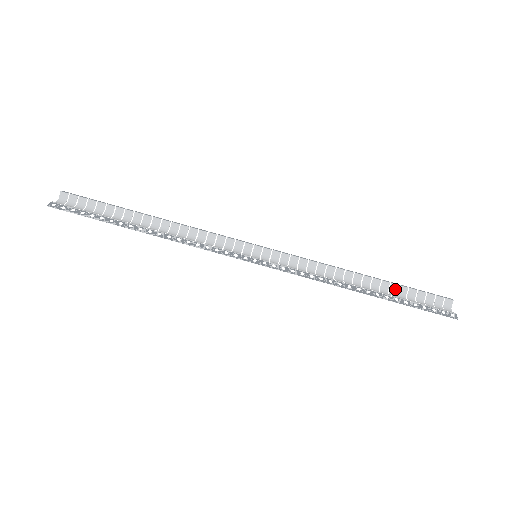
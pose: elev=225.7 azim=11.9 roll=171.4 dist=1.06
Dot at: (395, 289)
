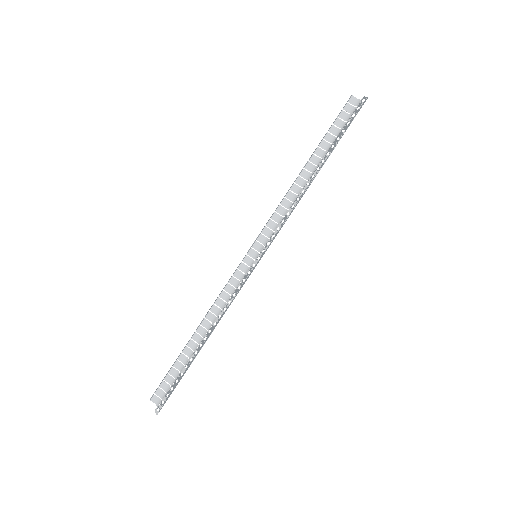
Dot at: (324, 144)
